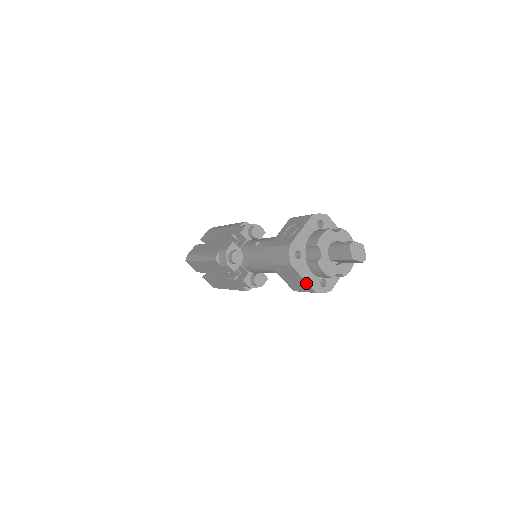
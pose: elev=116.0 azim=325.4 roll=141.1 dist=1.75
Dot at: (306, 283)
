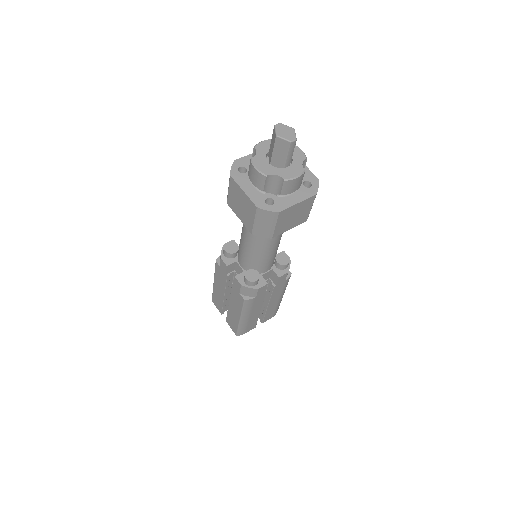
Dot at: (247, 197)
